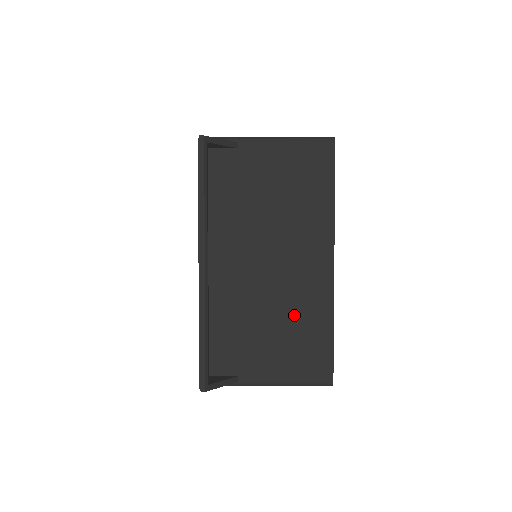
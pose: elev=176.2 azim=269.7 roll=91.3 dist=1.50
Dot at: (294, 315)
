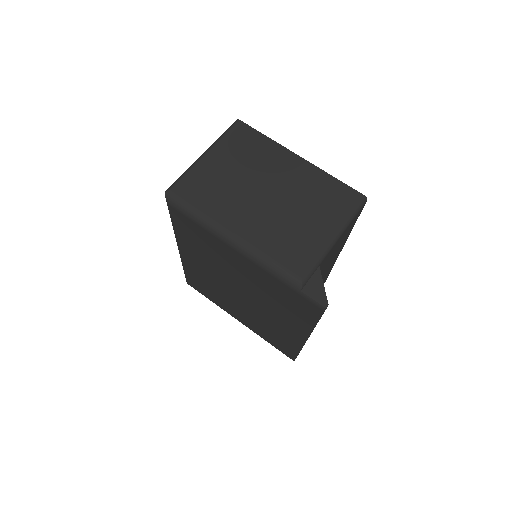
Dot at: occluded
